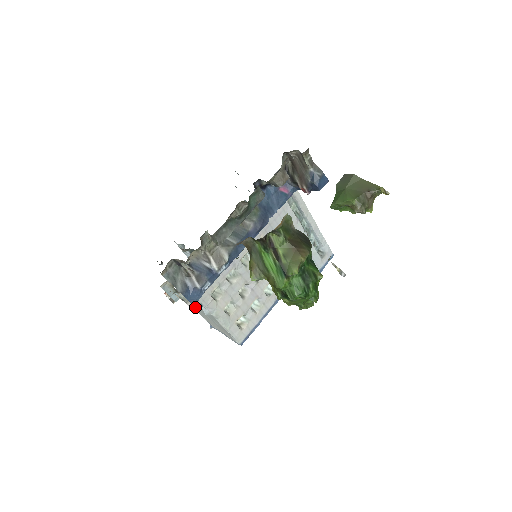
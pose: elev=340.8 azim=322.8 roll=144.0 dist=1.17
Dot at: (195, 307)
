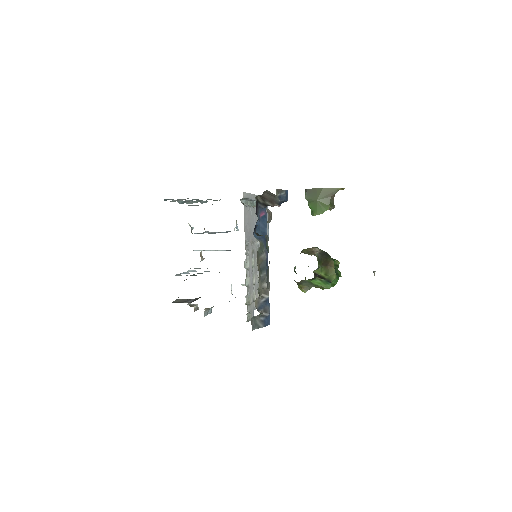
Dot at: occluded
